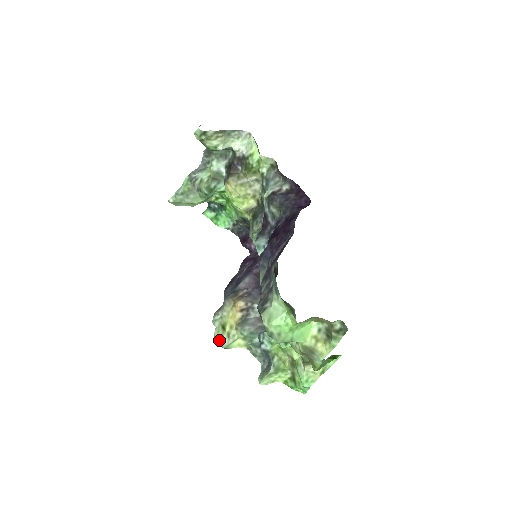
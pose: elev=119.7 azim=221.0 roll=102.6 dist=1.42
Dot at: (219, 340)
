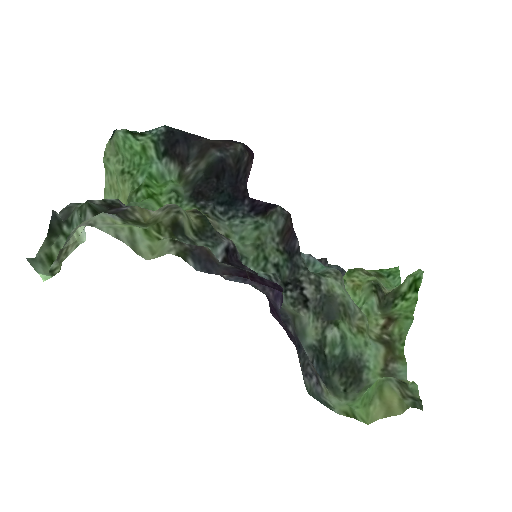
Dot at: occluded
